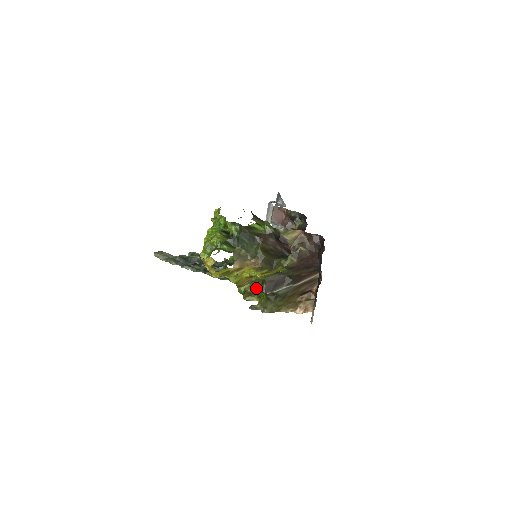
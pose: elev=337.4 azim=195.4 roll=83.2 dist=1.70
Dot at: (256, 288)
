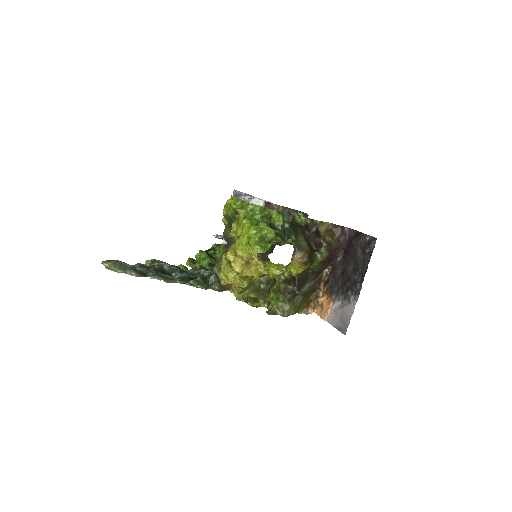
Dot at: (260, 292)
